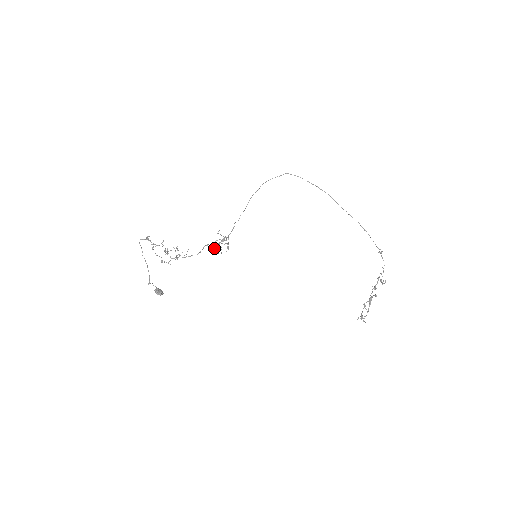
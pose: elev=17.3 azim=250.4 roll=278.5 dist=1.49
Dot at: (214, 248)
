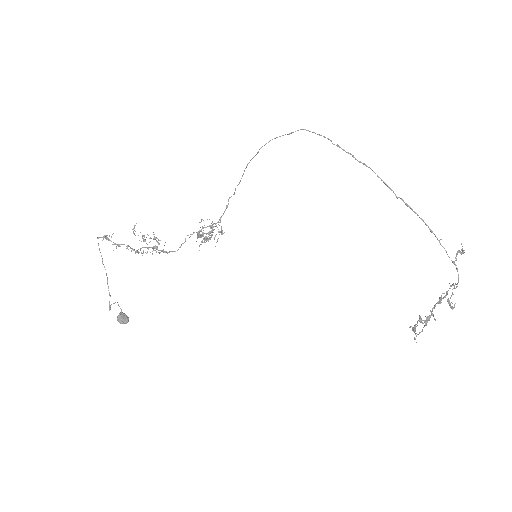
Dot at: (201, 236)
